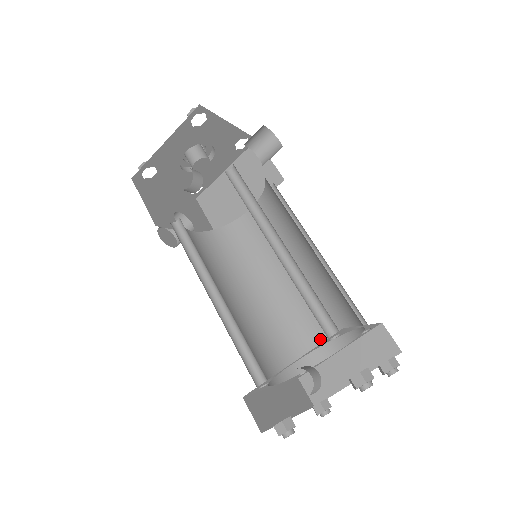
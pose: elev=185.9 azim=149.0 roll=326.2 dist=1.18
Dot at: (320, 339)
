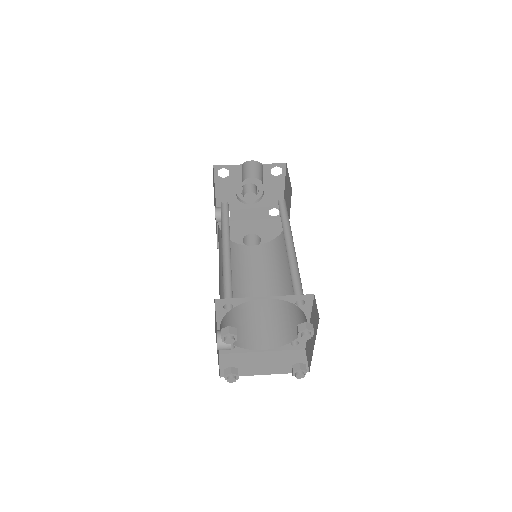
Dot at: (303, 314)
